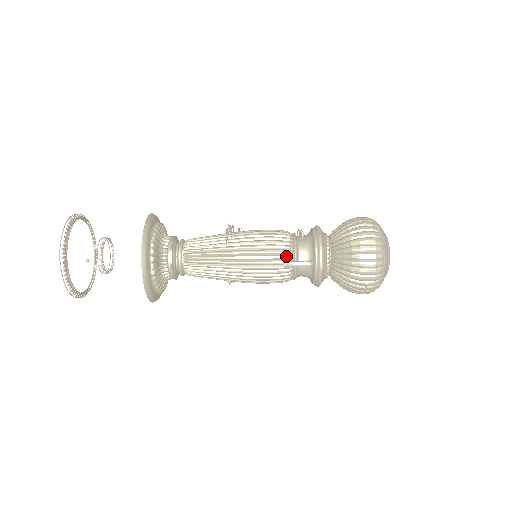
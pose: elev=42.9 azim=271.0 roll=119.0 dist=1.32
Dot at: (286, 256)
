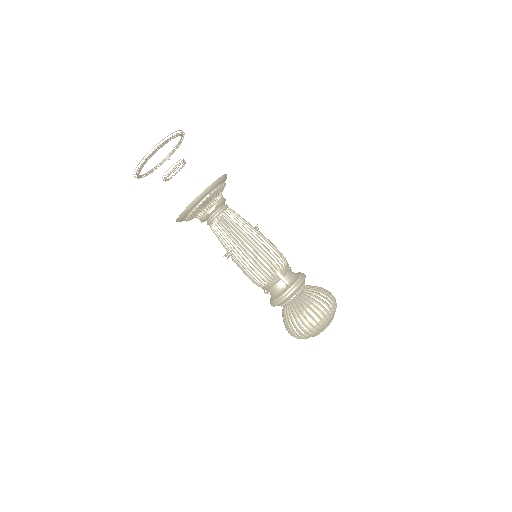
Dot at: (280, 267)
